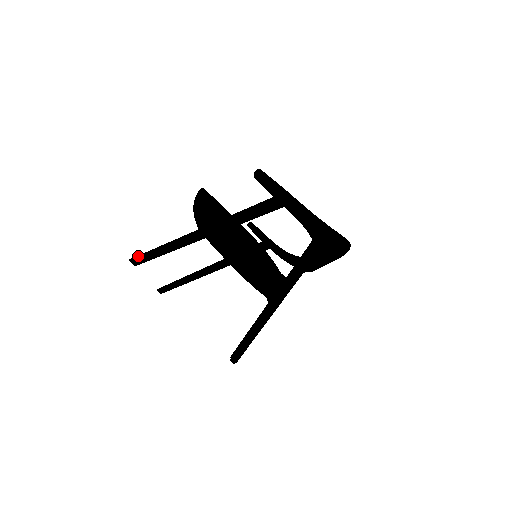
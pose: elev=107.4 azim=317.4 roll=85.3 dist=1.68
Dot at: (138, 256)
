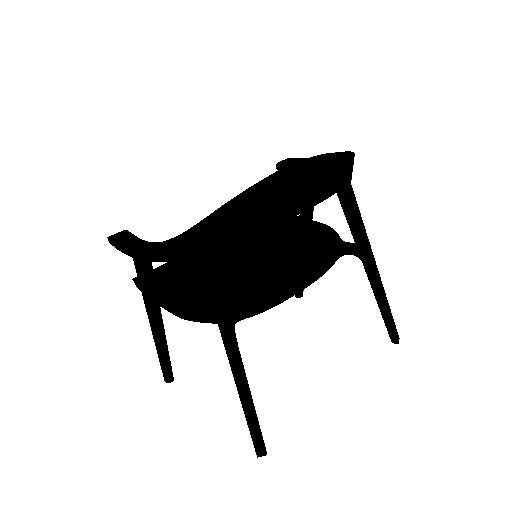
Dot at: (163, 376)
